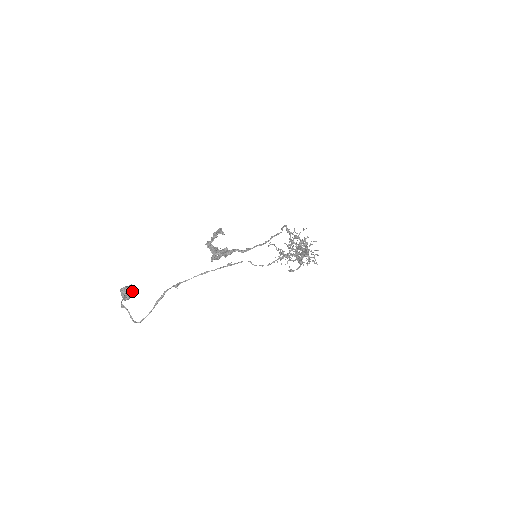
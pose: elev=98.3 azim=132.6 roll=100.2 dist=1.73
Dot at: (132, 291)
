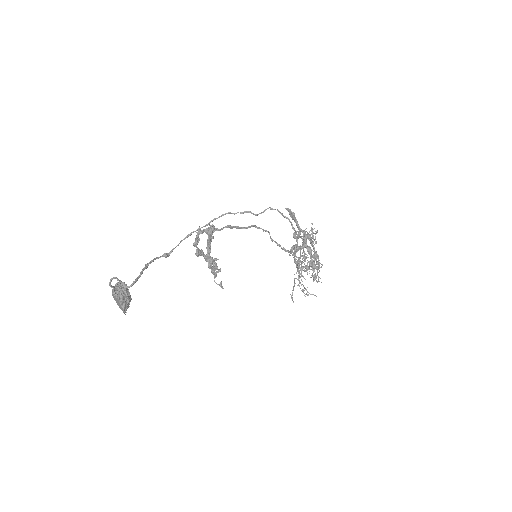
Dot at: occluded
